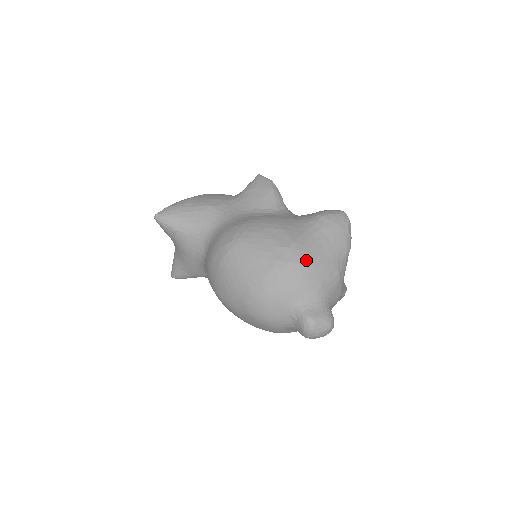
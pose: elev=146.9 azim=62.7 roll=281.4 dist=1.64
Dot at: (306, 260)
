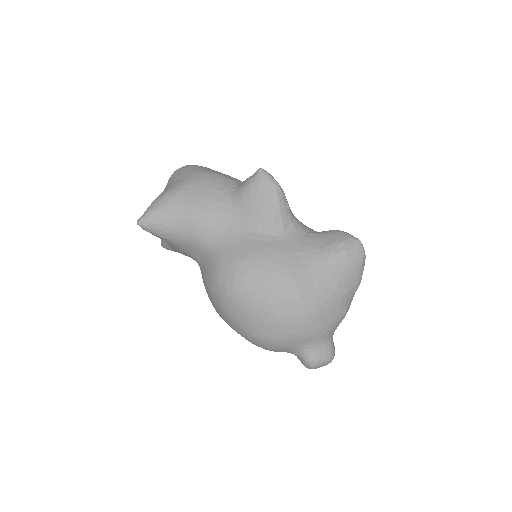
Dot at: (313, 313)
